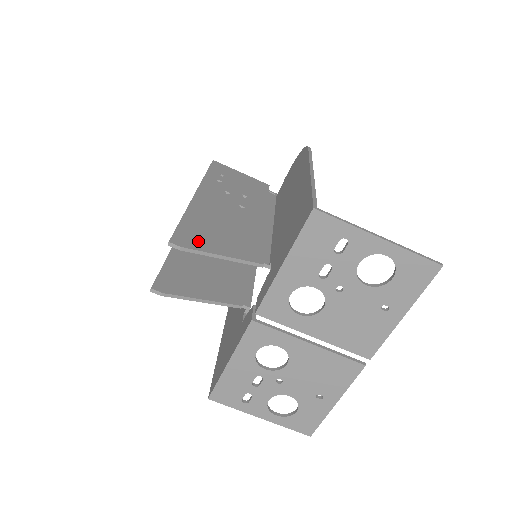
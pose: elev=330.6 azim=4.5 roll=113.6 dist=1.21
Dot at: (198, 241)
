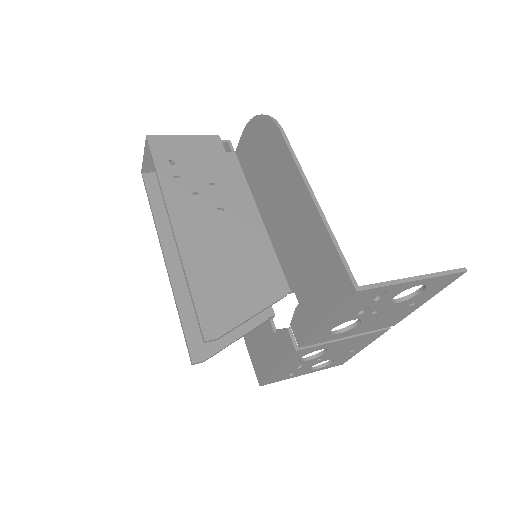
Dot at: (224, 314)
